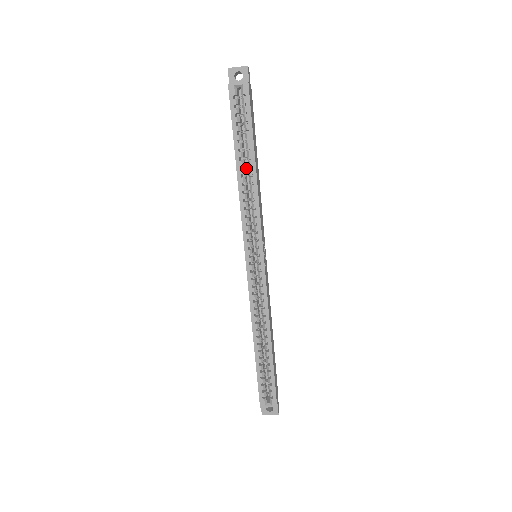
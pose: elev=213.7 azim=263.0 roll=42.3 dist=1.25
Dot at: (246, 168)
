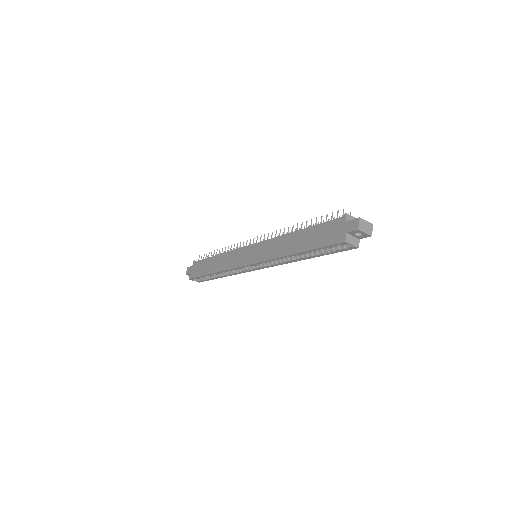
Dot at: occluded
